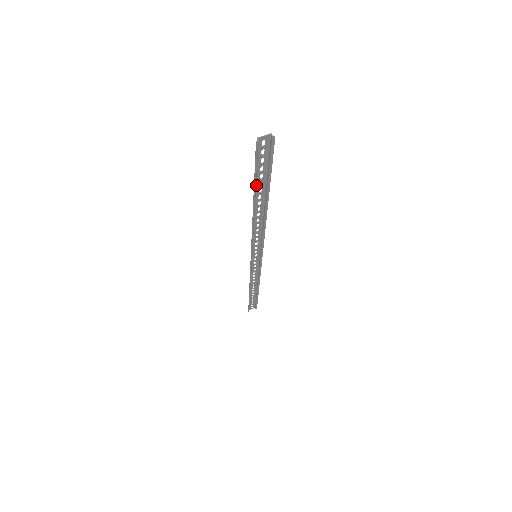
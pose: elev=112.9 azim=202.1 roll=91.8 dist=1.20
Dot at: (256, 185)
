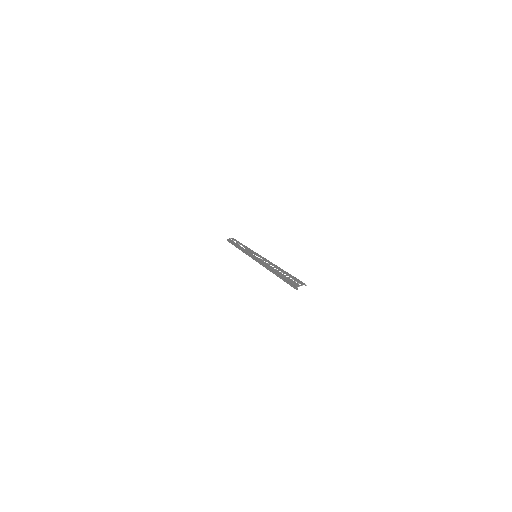
Dot at: (282, 275)
